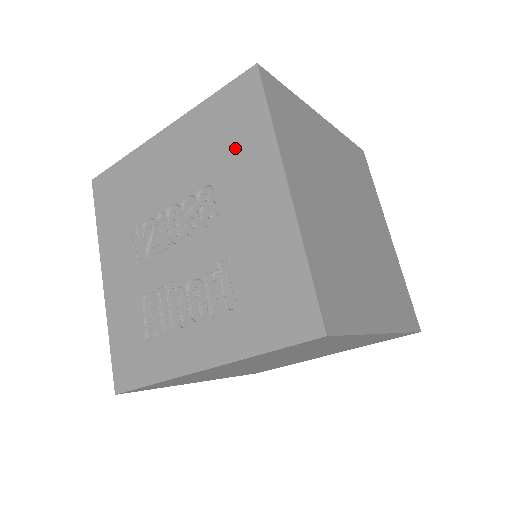
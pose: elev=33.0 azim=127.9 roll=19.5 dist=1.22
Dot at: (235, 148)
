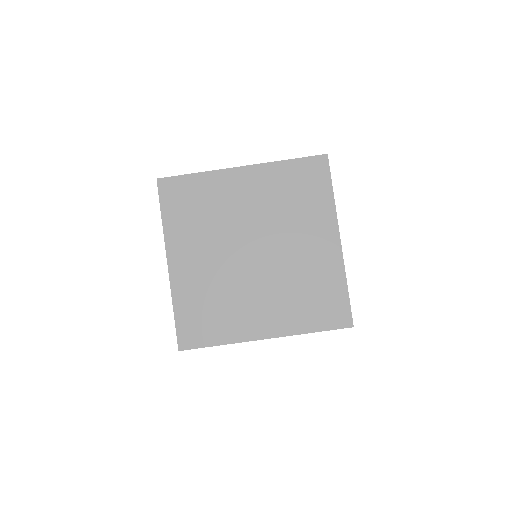
Dot at: occluded
